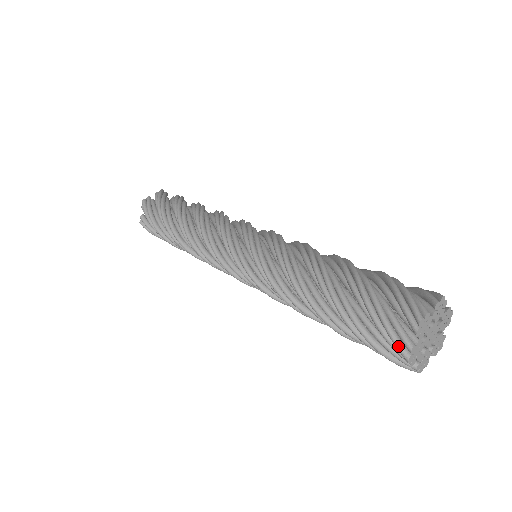
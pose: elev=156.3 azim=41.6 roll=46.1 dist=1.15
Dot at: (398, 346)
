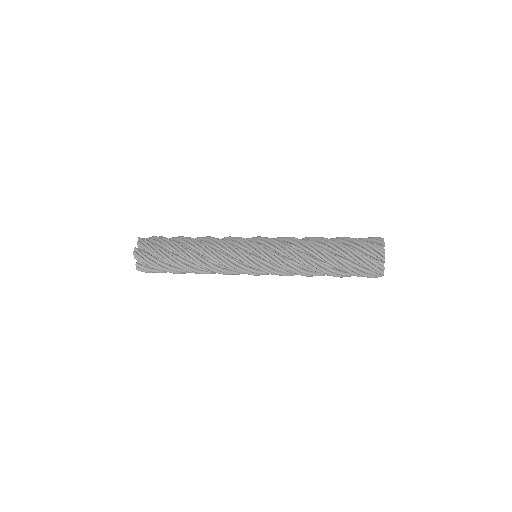
Dot at: (378, 271)
